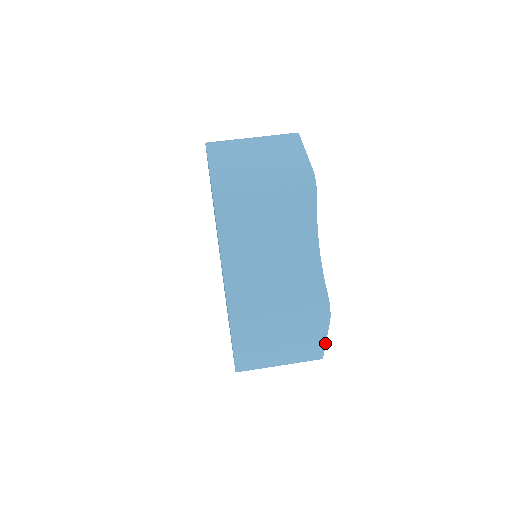
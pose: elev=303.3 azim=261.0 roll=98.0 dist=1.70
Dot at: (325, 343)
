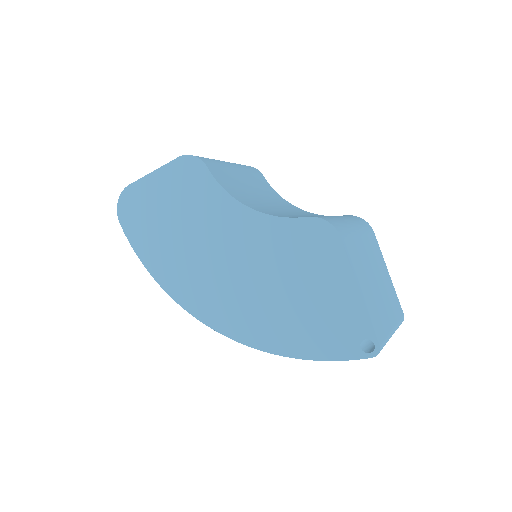
Dot at: (390, 279)
